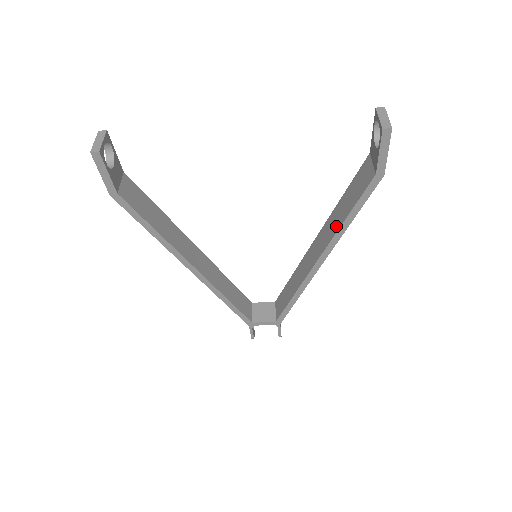
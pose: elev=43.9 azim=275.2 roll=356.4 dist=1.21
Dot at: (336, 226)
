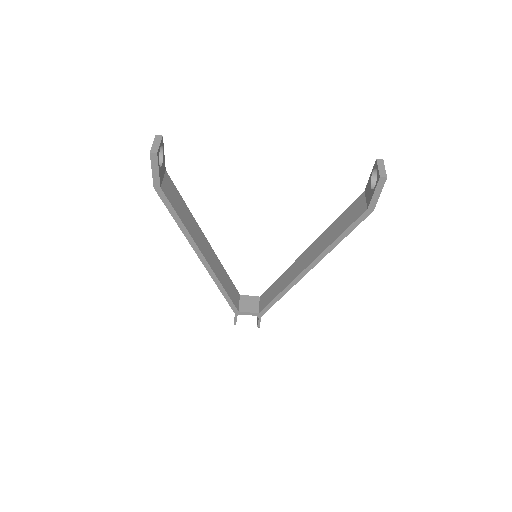
Dot at: (327, 243)
